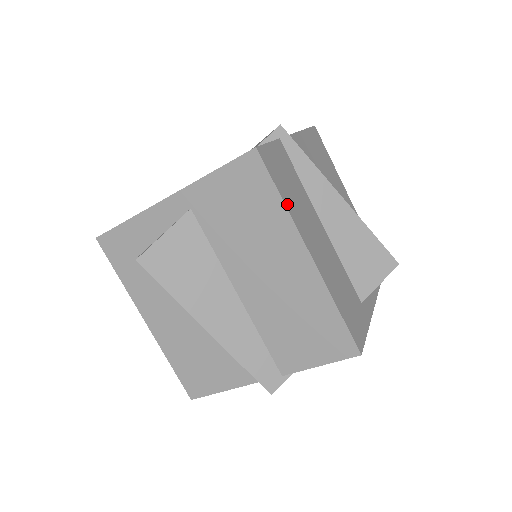
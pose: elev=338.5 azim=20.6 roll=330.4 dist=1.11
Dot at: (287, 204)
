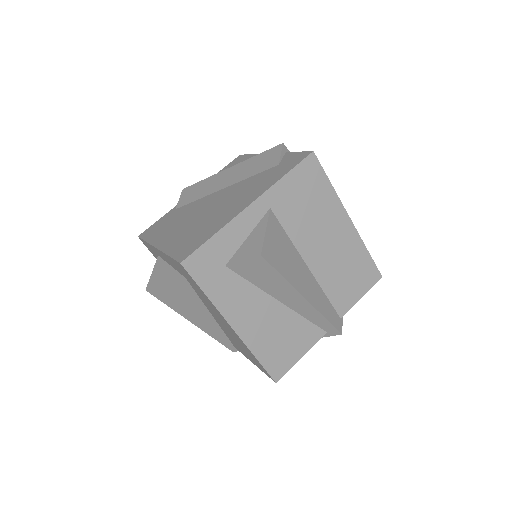
Dot at: (331, 188)
